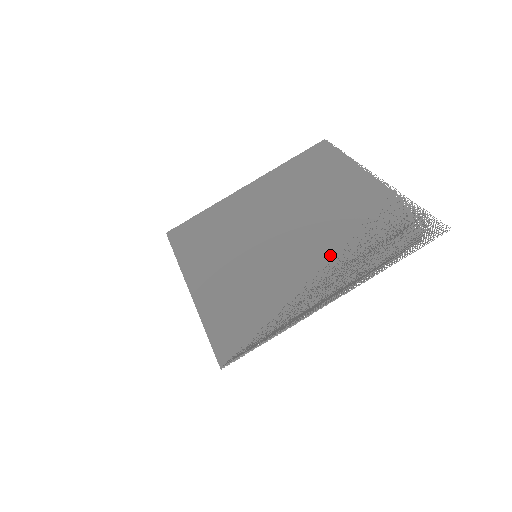
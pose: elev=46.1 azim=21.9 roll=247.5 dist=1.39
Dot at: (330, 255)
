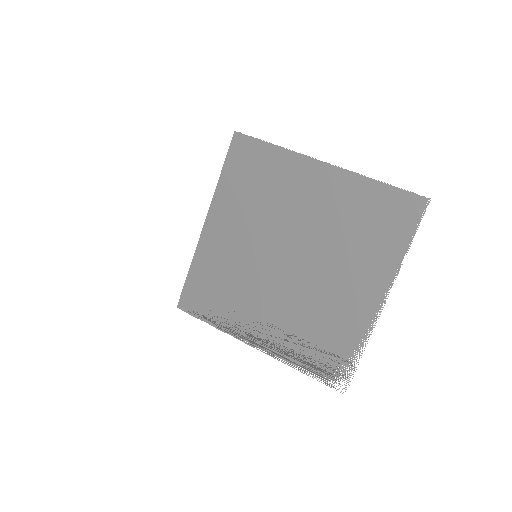
Dot at: (284, 319)
